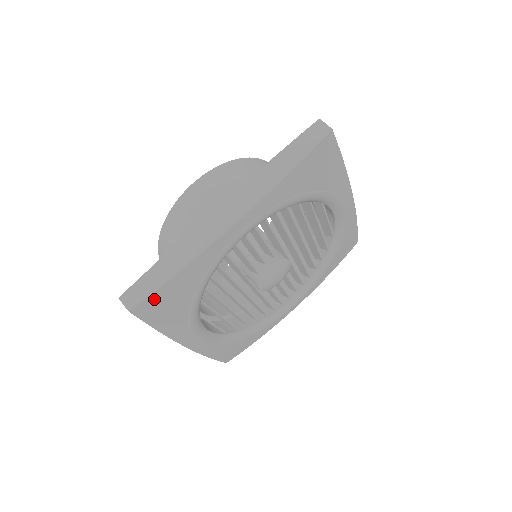
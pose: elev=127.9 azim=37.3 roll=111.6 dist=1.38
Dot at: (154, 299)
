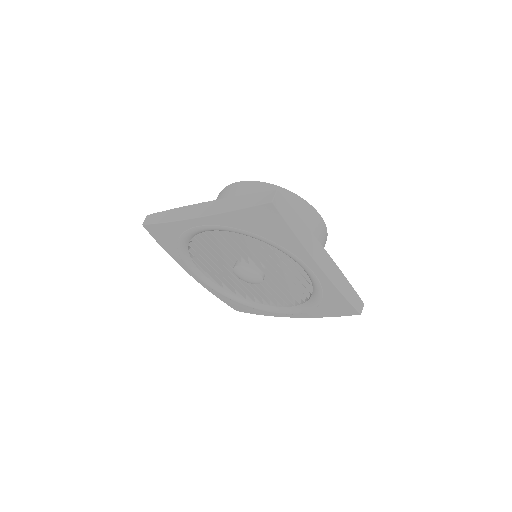
Dot at: (154, 228)
